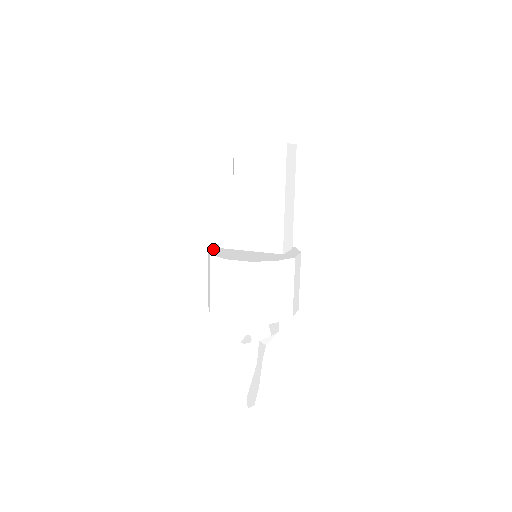
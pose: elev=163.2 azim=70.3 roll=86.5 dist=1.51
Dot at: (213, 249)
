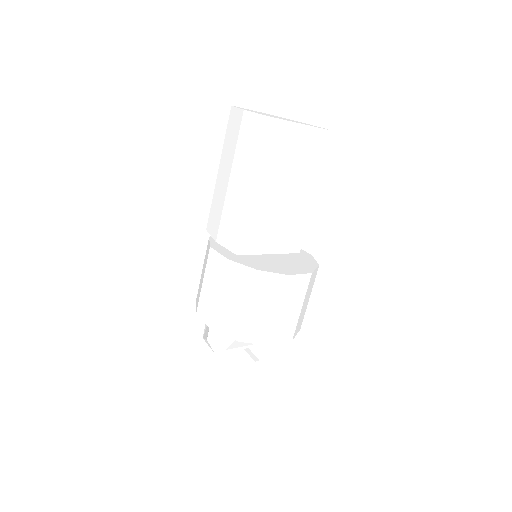
Dot at: (235, 259)
